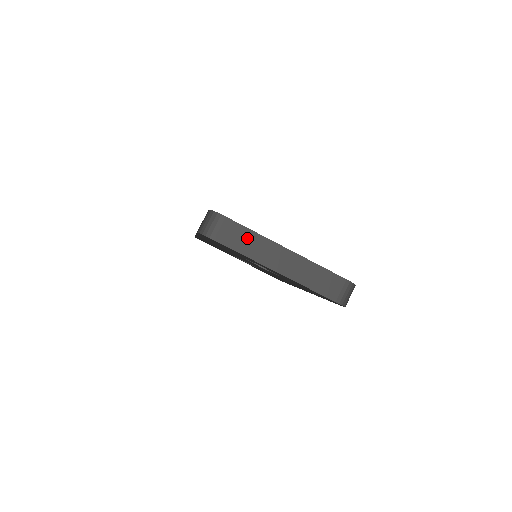
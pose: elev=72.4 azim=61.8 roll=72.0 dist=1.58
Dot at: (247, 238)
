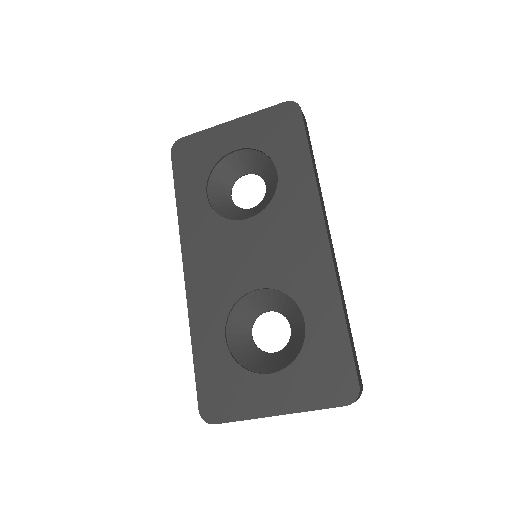
Dot at: occluded
